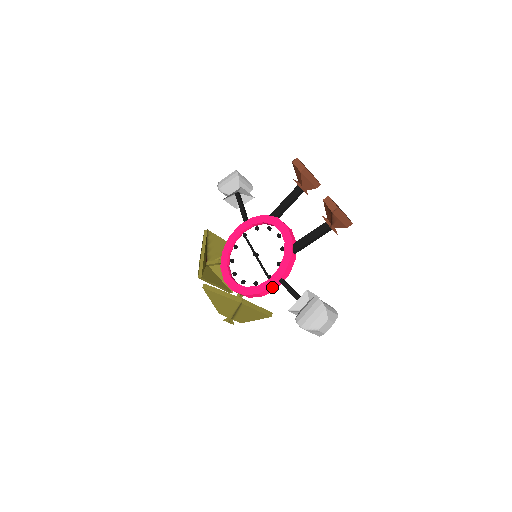
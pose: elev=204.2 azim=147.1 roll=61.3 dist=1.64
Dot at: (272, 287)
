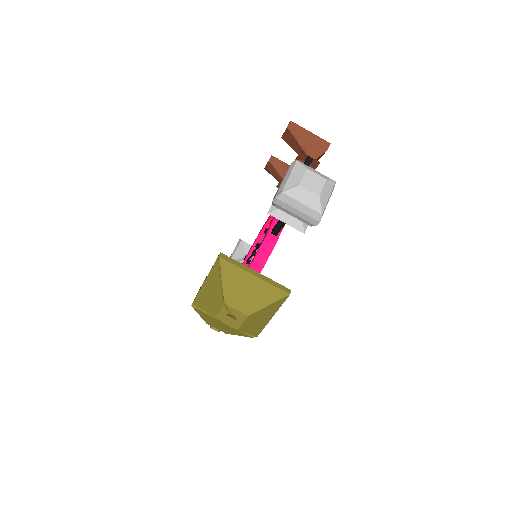
Dot at: (265, 243)
